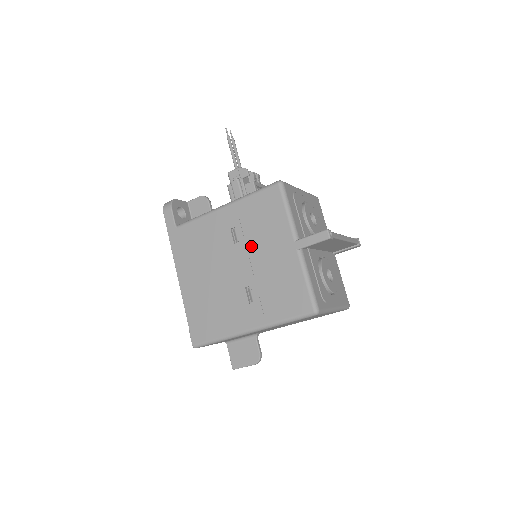
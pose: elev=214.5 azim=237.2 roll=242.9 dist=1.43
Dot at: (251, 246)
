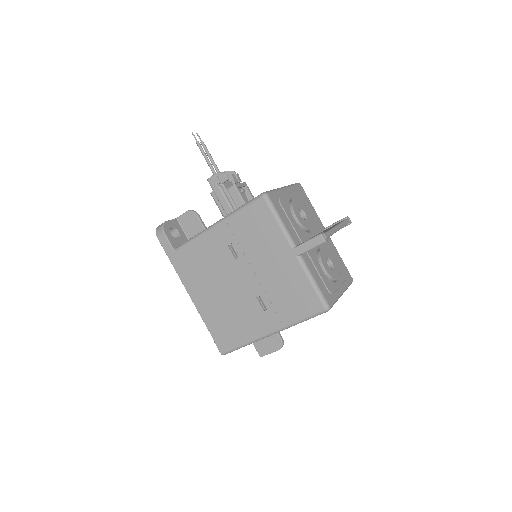
Dot at: (252, 259)
